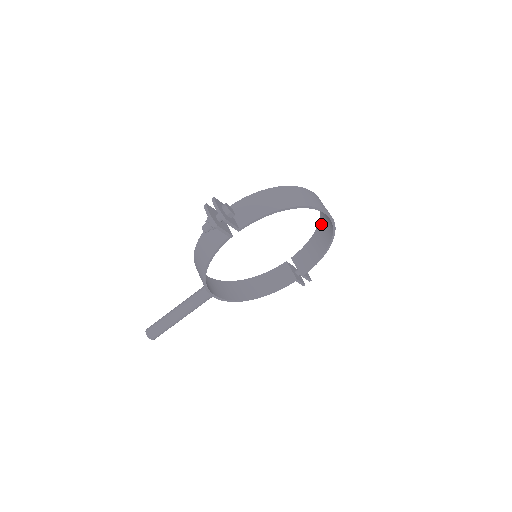
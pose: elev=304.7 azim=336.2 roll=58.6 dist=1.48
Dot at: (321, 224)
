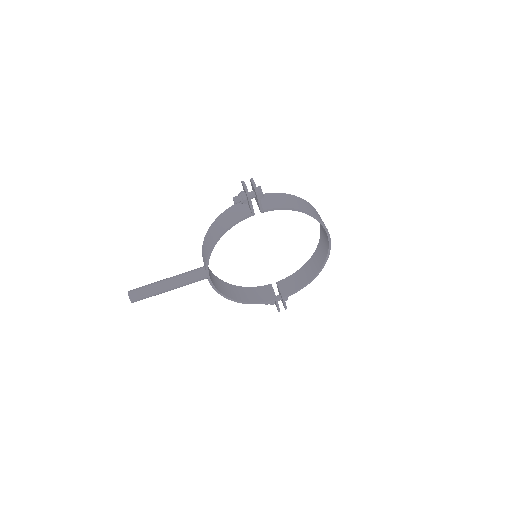
Dot at: (314, 256)
